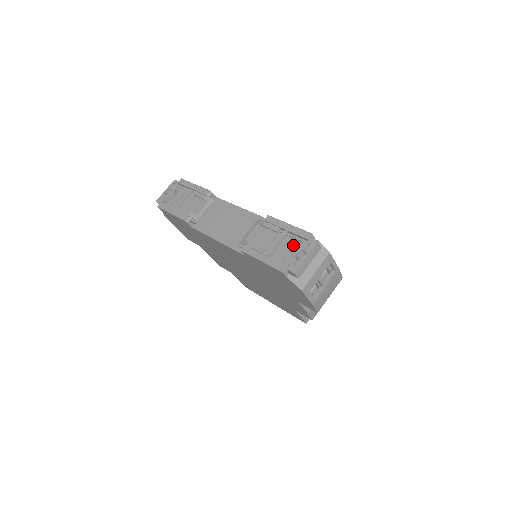
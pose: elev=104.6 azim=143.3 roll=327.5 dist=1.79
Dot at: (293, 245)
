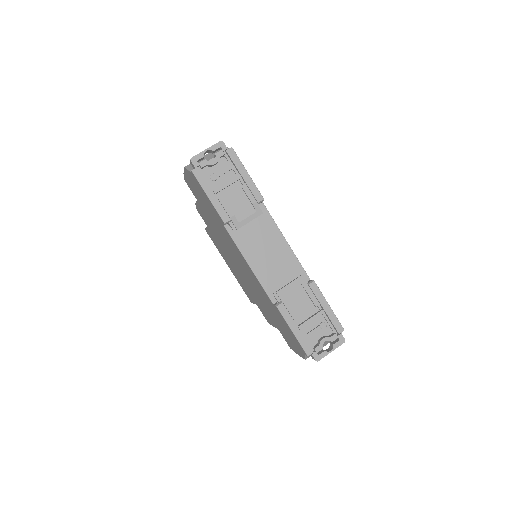
Dot at: (324, 329)
